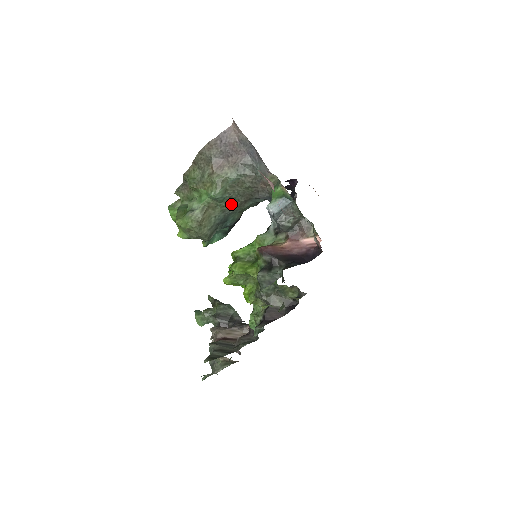
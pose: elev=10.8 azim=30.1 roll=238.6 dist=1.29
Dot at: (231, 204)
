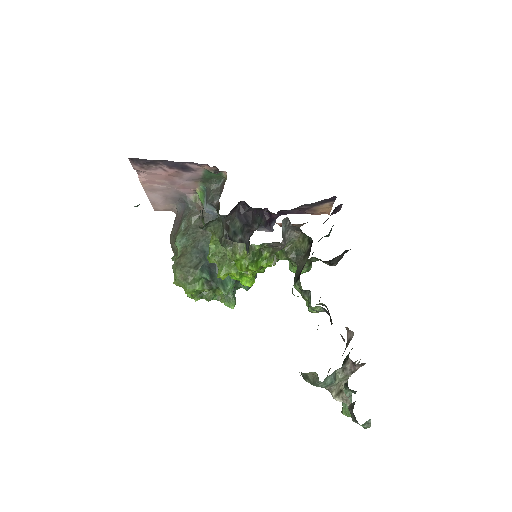
Dot at: (195, 239)
